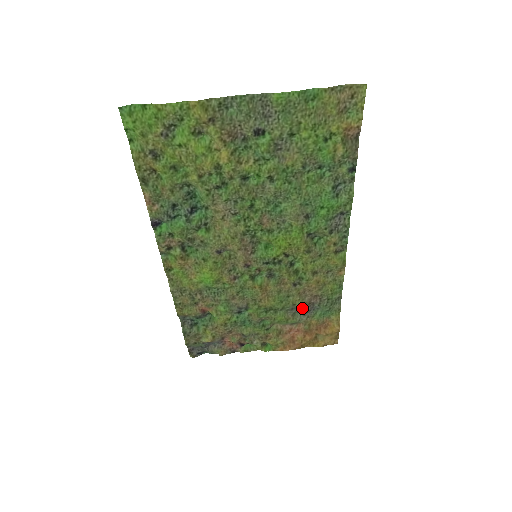
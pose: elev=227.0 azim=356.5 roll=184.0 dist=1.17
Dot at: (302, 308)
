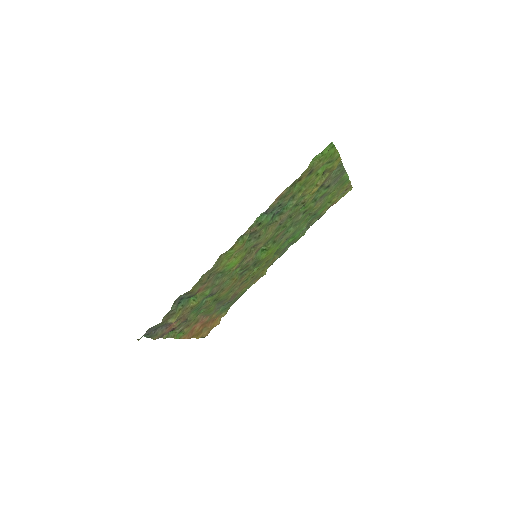
Dot at: (224, 303)
